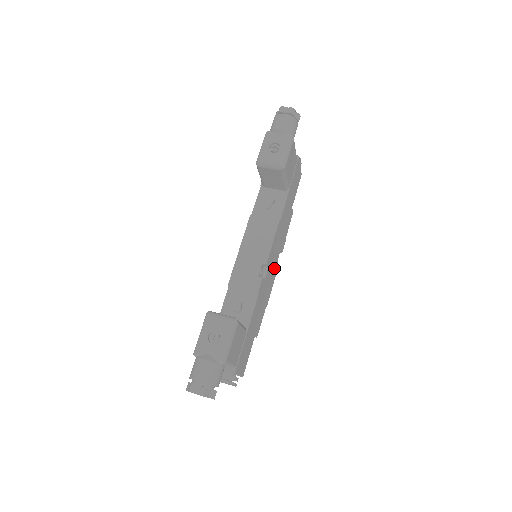
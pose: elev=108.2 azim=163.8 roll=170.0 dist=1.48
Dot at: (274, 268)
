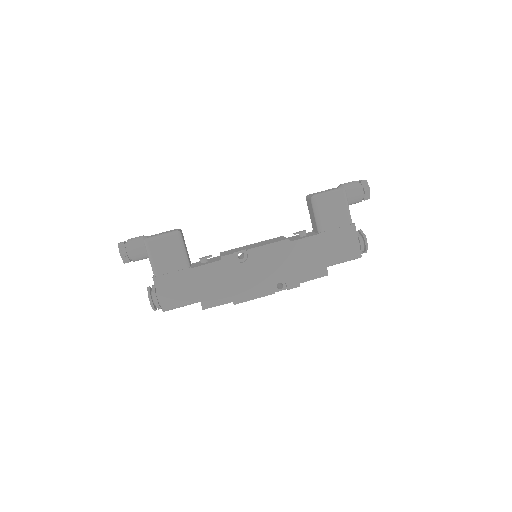
Dot at: (264, 281)
